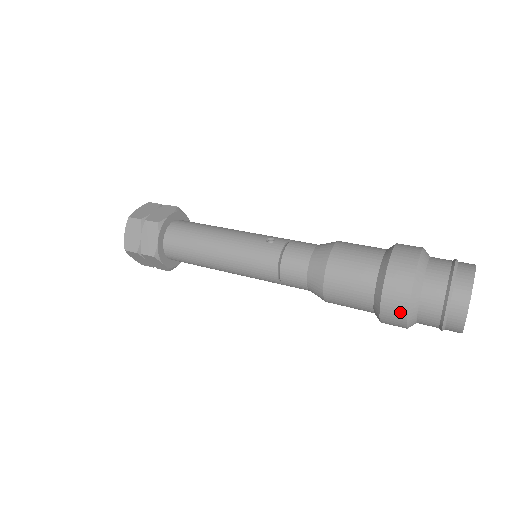
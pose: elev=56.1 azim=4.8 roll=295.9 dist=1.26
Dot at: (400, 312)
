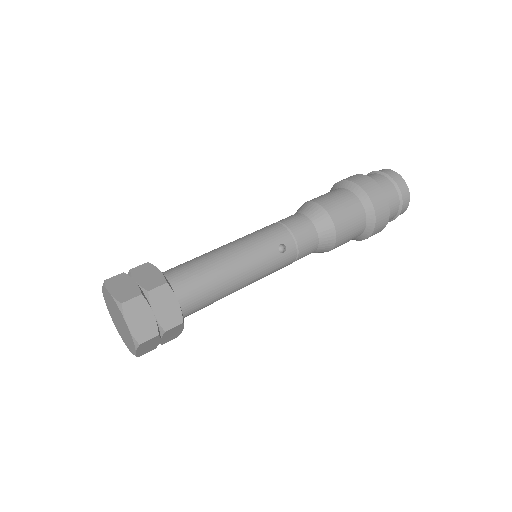
Dot at: occluded
